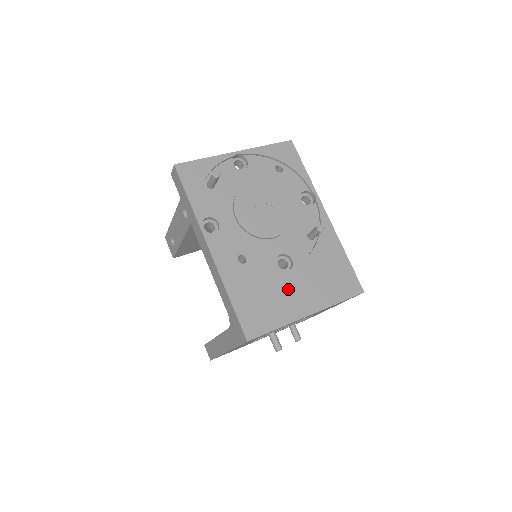
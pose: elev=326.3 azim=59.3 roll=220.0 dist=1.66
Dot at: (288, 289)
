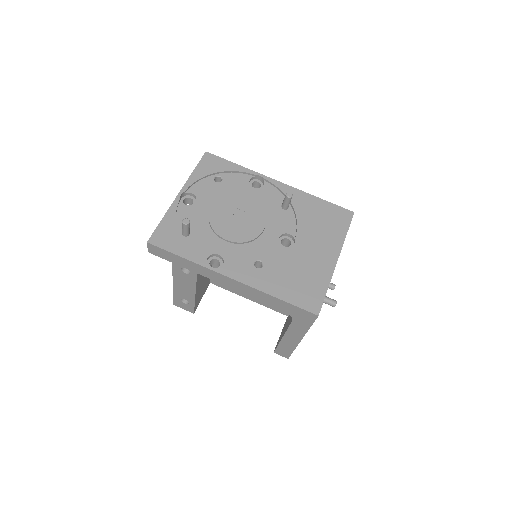
Dot at: (307, 256)
